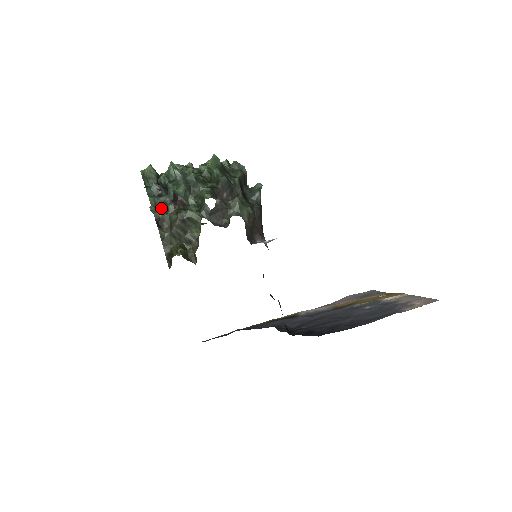
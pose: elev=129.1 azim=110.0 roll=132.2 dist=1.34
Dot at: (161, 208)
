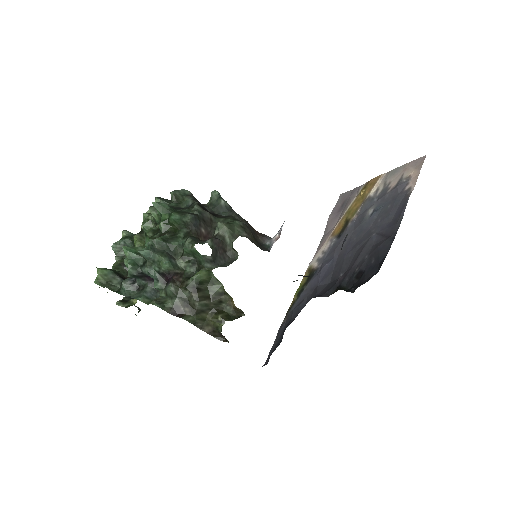
Dot at: (162, 298)
